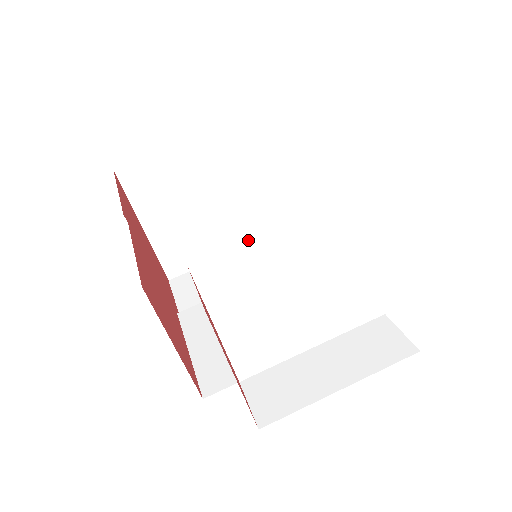
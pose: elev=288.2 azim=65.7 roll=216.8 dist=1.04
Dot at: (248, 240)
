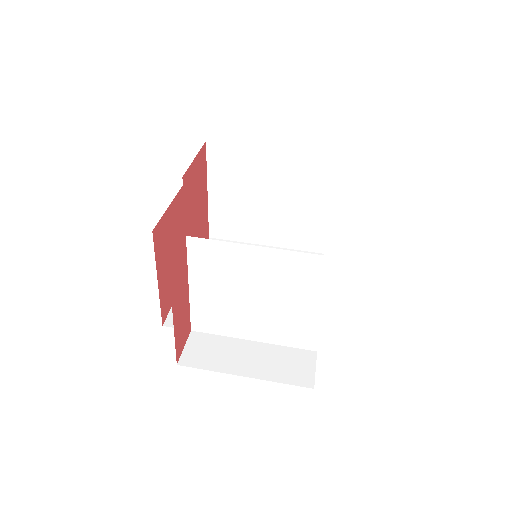
Dot at: (281, 243)
